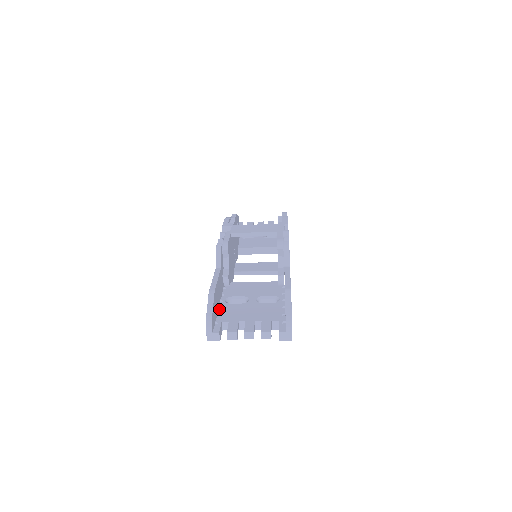
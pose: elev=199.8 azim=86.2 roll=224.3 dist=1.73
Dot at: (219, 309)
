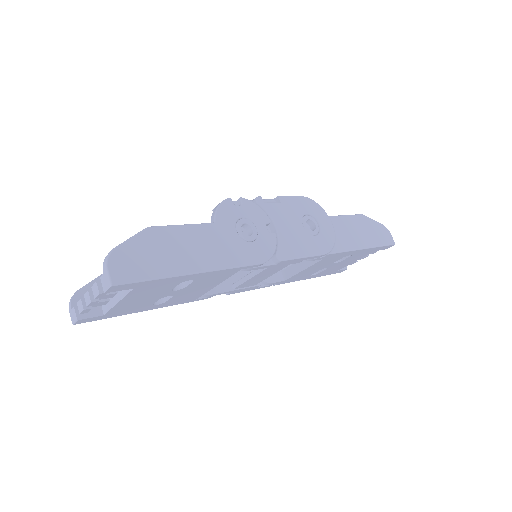
Dot at: occluded
